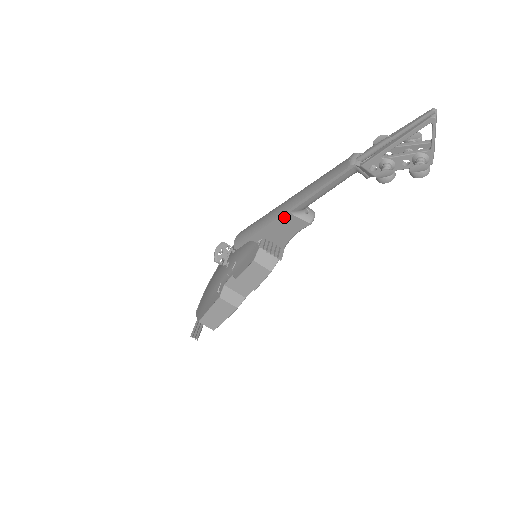
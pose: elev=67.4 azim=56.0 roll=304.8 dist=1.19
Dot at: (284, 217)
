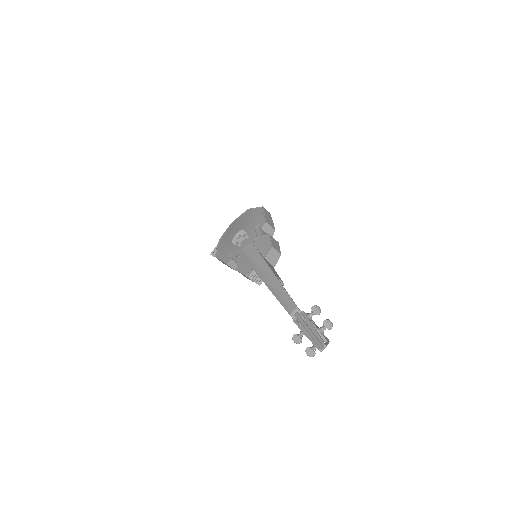
Dot at: (264, 281)
